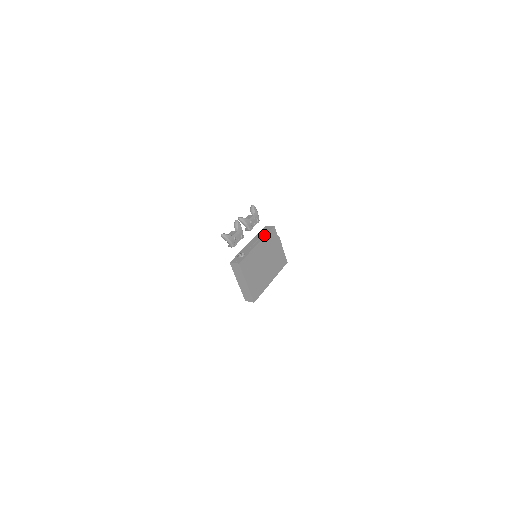
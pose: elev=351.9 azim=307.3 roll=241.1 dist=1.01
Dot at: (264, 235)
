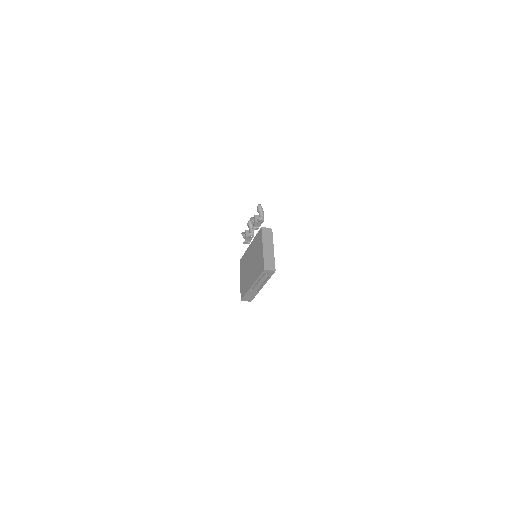
Dot at: occluded
